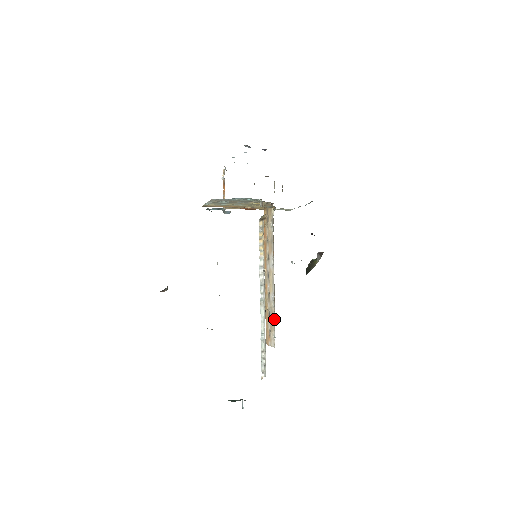
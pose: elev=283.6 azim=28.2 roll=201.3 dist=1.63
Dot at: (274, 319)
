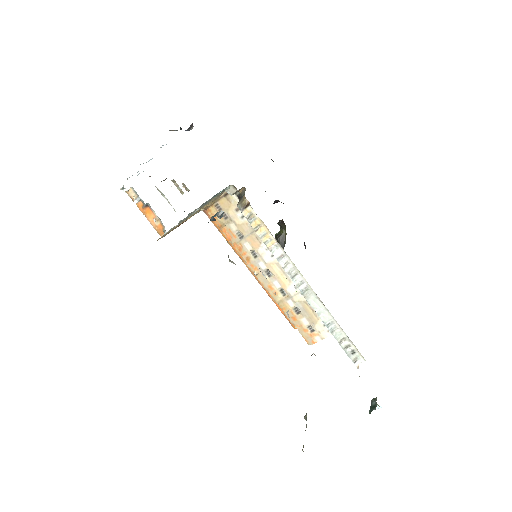
Dot at: occluded
